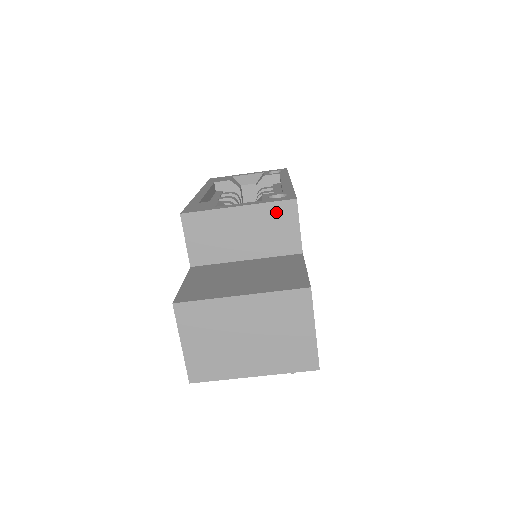
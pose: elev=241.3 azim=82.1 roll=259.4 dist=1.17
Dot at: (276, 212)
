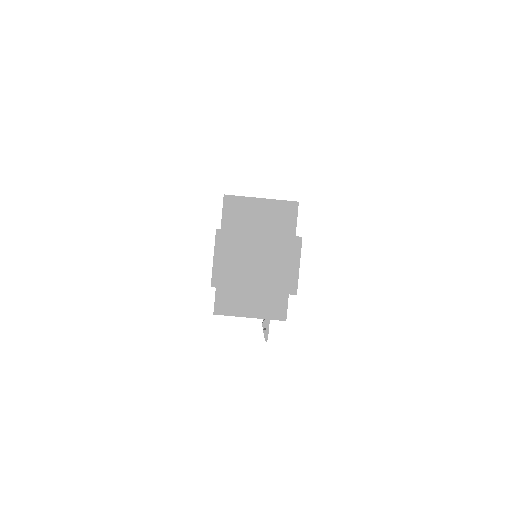
Dot at: (284, 207)
